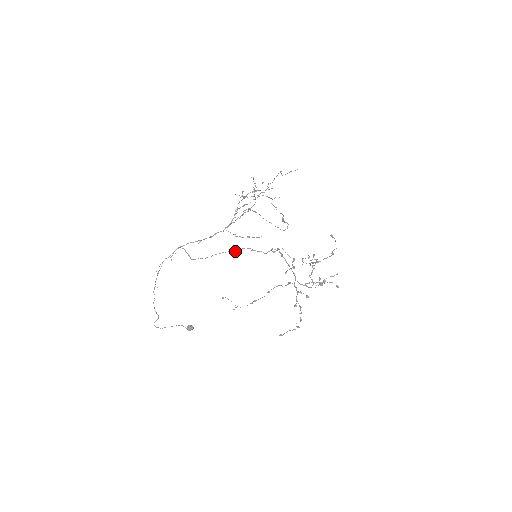
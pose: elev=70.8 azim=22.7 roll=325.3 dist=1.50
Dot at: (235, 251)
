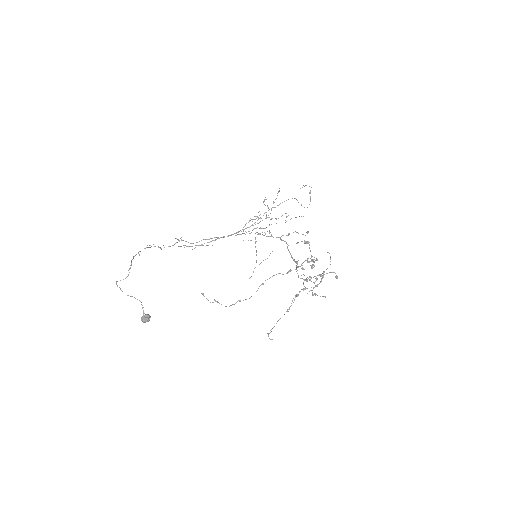
Dot at: (245, 234)
